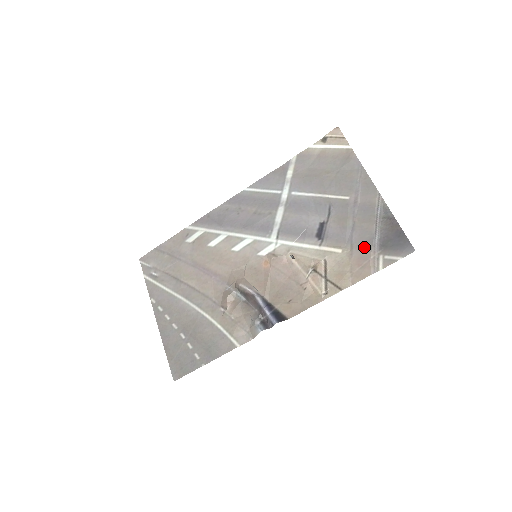
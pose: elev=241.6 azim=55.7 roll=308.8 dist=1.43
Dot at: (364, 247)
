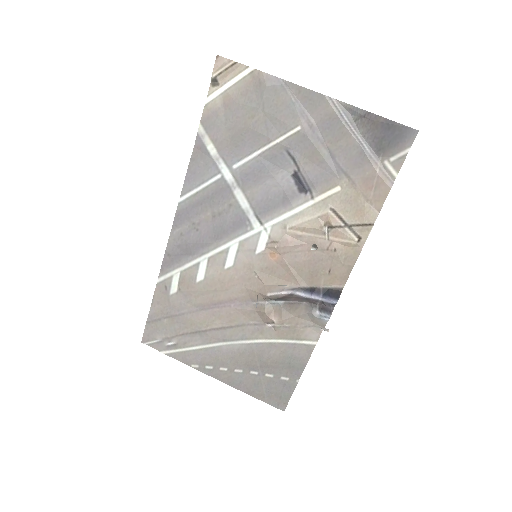
Dot at: (361, 167)
